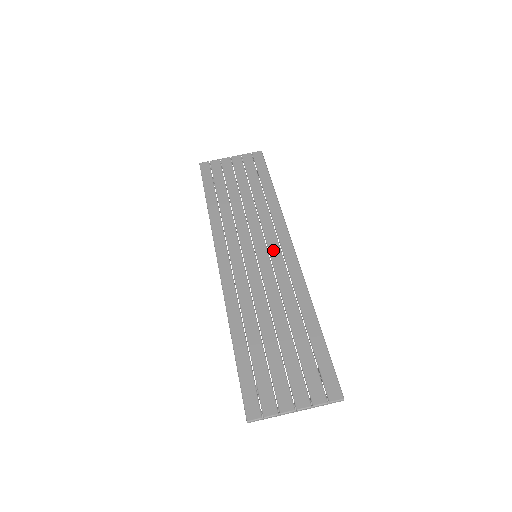
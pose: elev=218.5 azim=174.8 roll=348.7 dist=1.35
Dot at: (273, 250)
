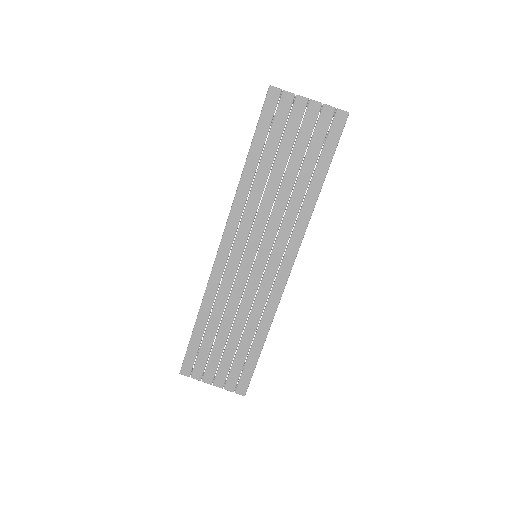
Dot at: (273, 261)
